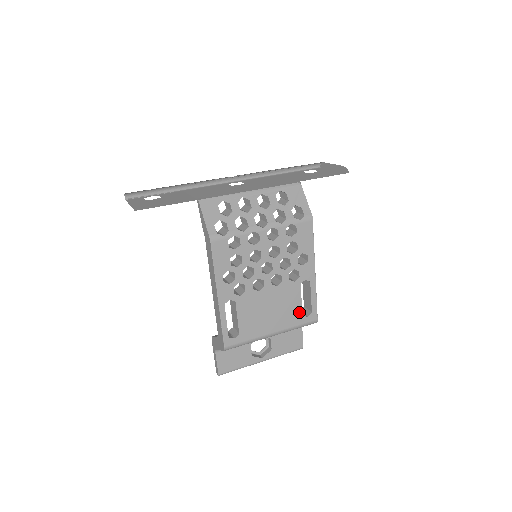
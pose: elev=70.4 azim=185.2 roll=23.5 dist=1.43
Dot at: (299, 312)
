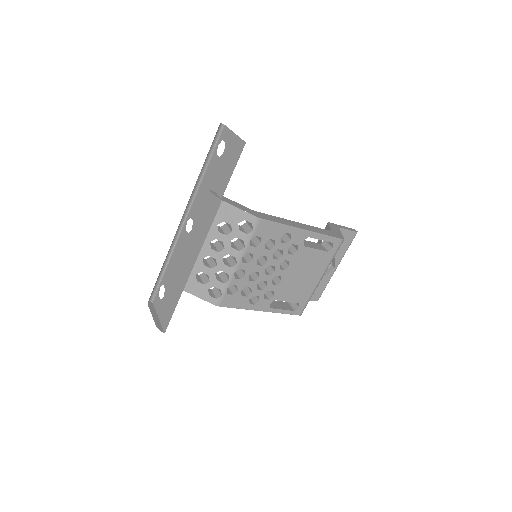
Dot at: (323, 254)
